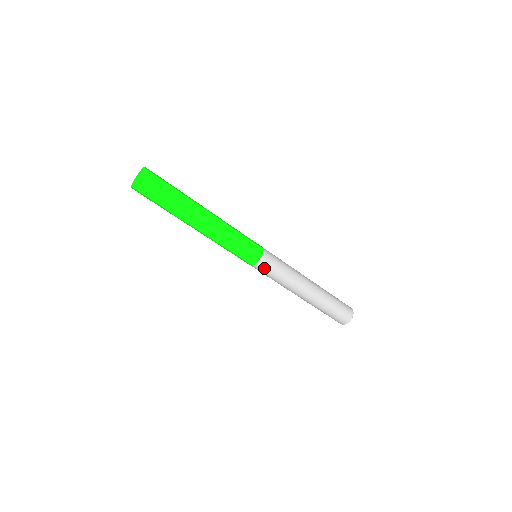
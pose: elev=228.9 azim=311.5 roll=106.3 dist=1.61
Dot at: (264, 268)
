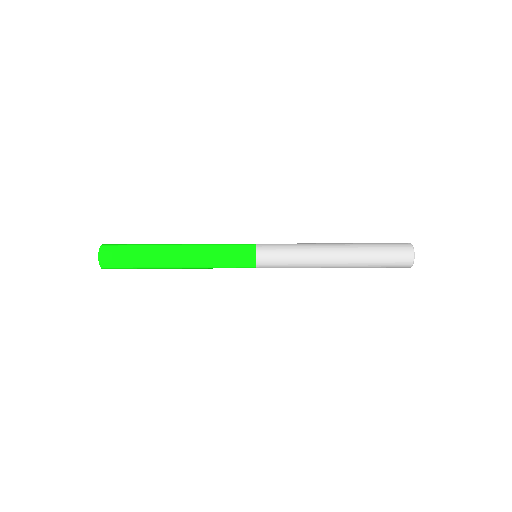
Dot at: occluded
